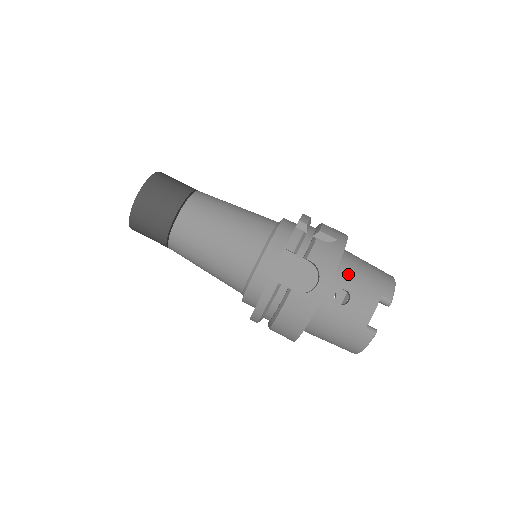
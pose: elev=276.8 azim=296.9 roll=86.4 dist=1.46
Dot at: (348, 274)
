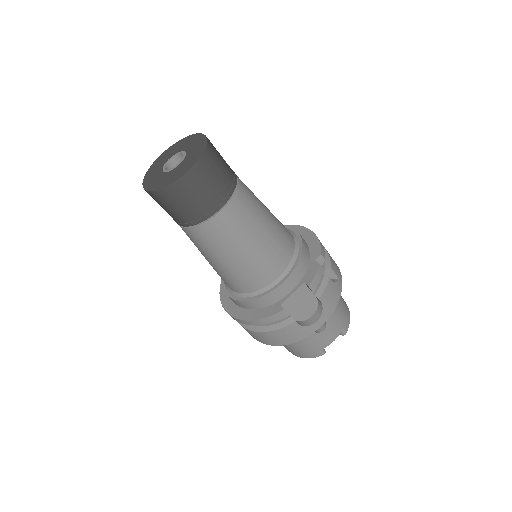
Dot at: occluded
